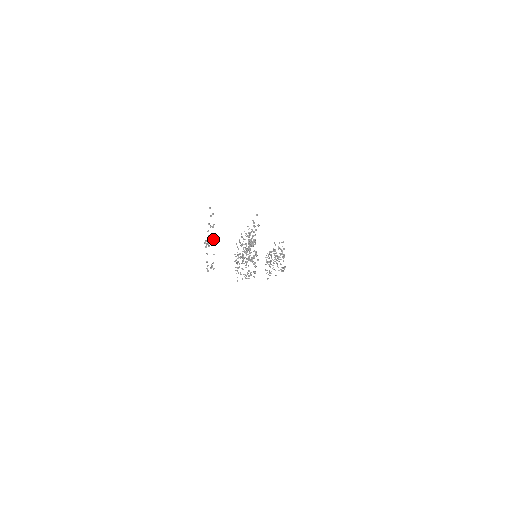
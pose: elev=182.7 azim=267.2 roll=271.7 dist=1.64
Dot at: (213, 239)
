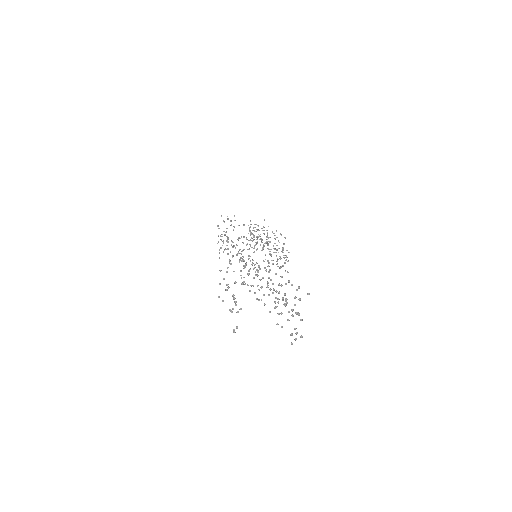
Dot at: (227, 267)
